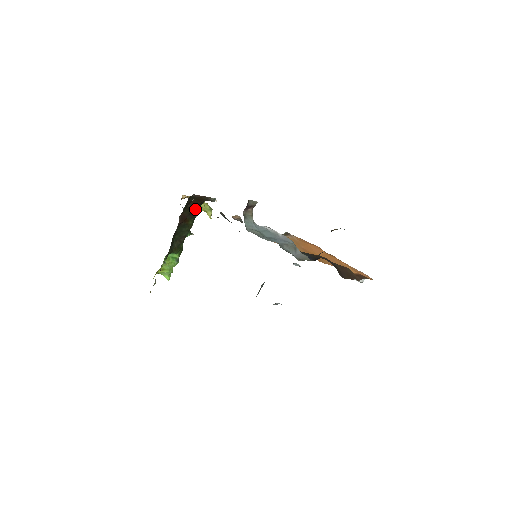
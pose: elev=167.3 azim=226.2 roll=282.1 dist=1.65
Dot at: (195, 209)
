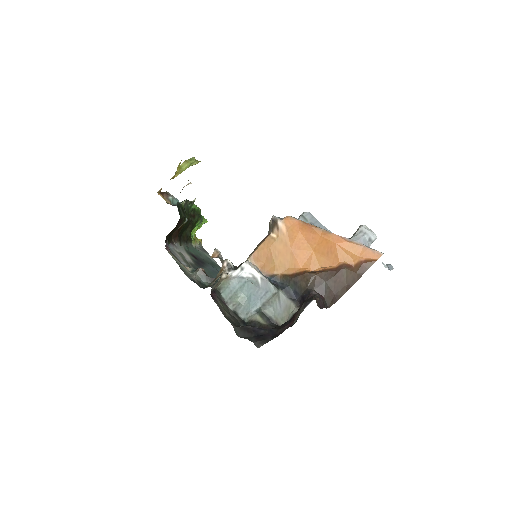
Dot at: occluded
